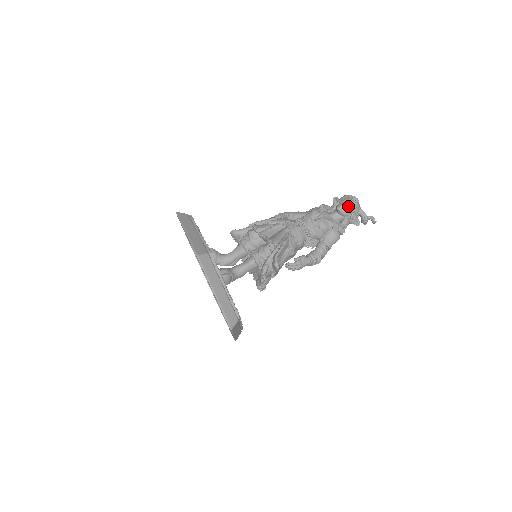
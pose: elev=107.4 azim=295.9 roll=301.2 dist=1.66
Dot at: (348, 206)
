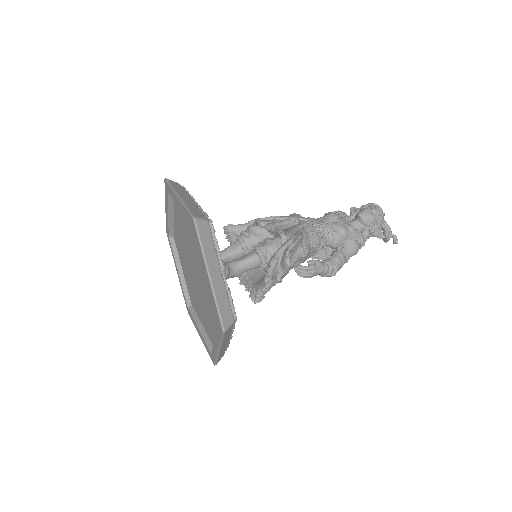
Dot at: (372, 214)
